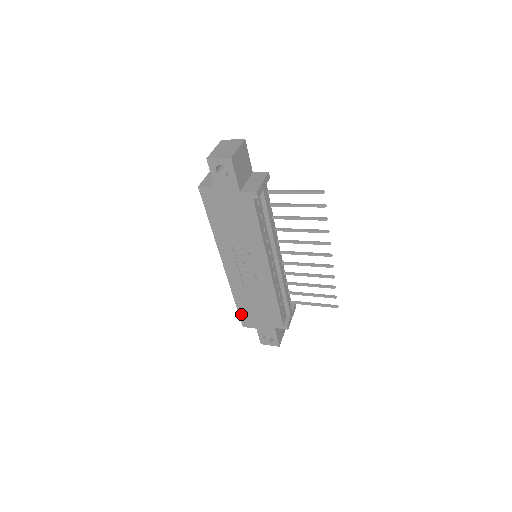
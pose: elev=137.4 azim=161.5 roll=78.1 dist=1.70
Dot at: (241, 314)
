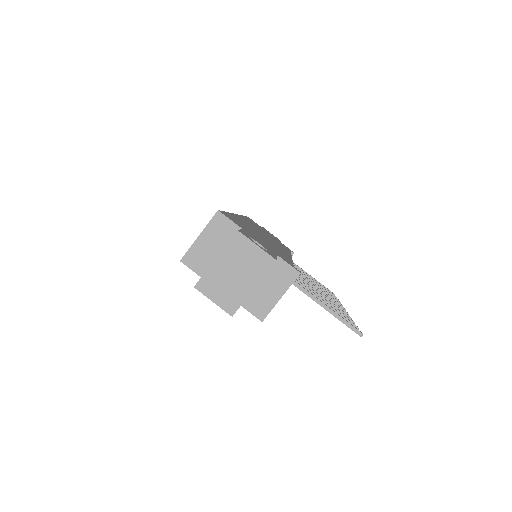
Dot at: occluded
